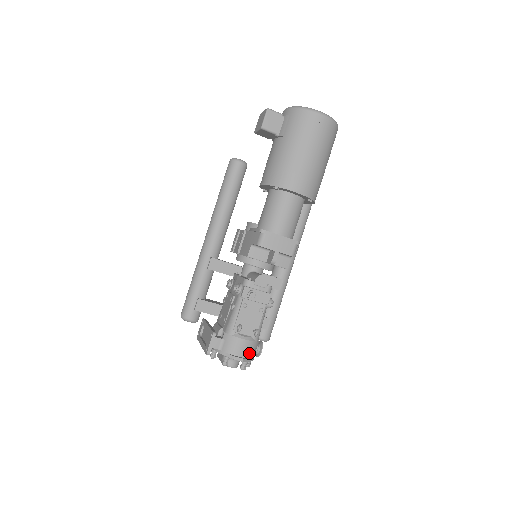
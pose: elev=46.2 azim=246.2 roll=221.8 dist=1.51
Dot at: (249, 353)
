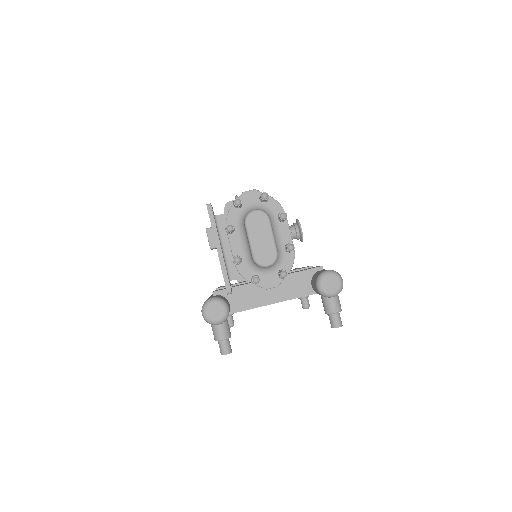
Dot at: occluded
